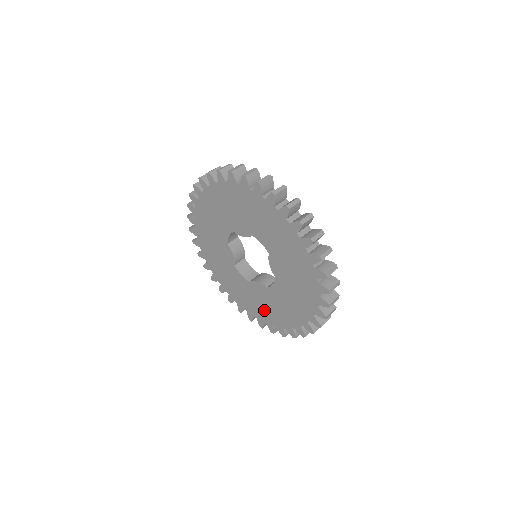
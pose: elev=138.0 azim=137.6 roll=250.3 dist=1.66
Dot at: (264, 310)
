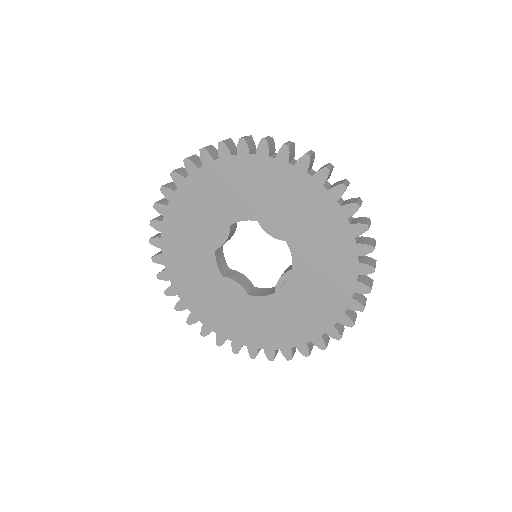
Dot at: (215, 311)
